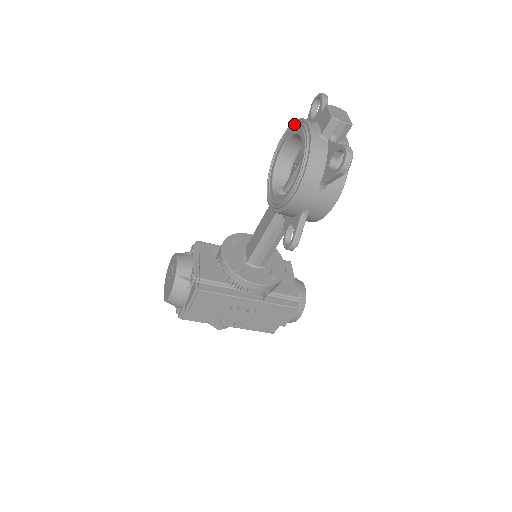
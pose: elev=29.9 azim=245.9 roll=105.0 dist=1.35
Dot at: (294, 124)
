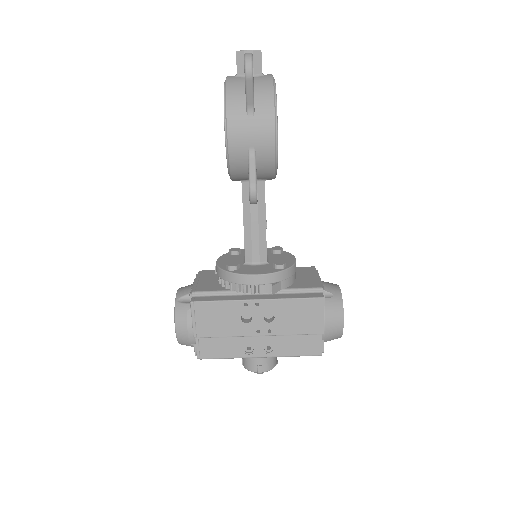
Dot at: occluded
